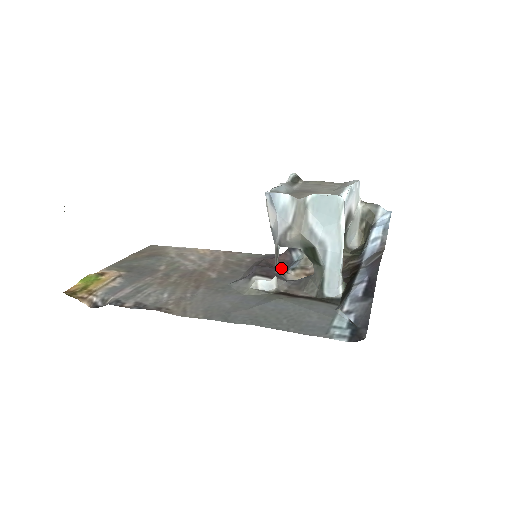
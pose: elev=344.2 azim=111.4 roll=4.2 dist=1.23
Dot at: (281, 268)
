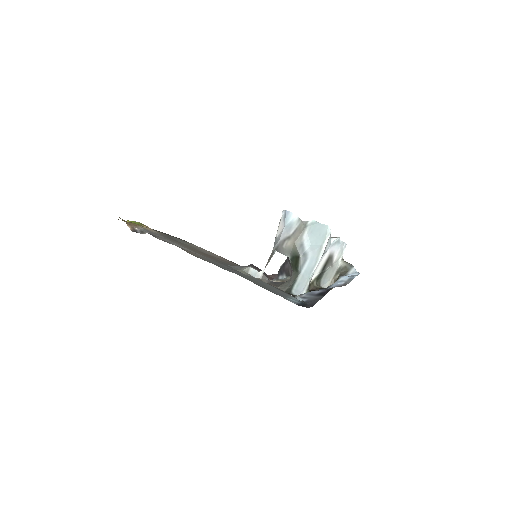
Dot at: occluded
